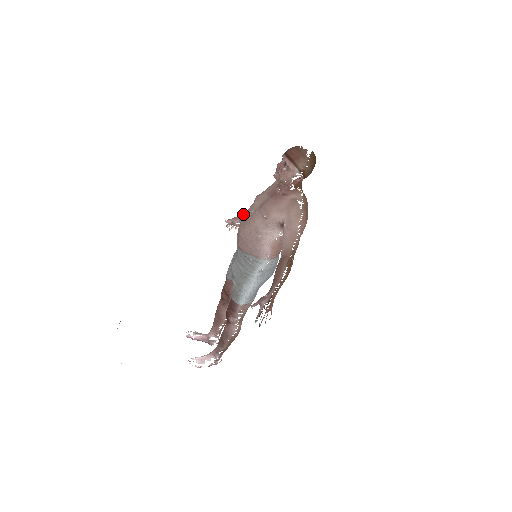
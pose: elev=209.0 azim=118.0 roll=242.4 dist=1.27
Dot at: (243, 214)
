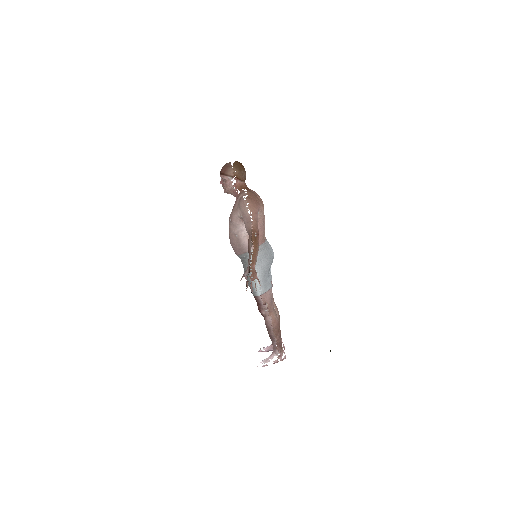
Dot at: occluded
